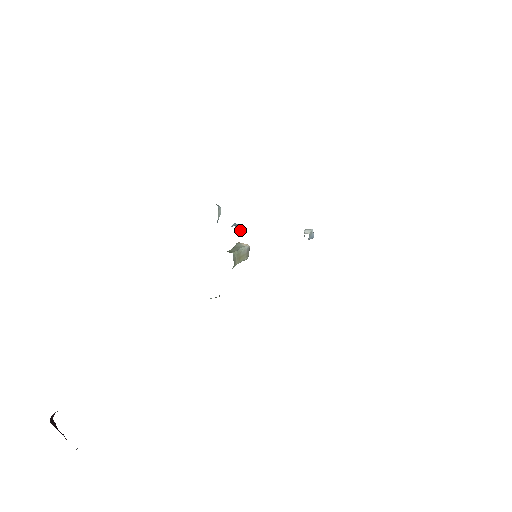
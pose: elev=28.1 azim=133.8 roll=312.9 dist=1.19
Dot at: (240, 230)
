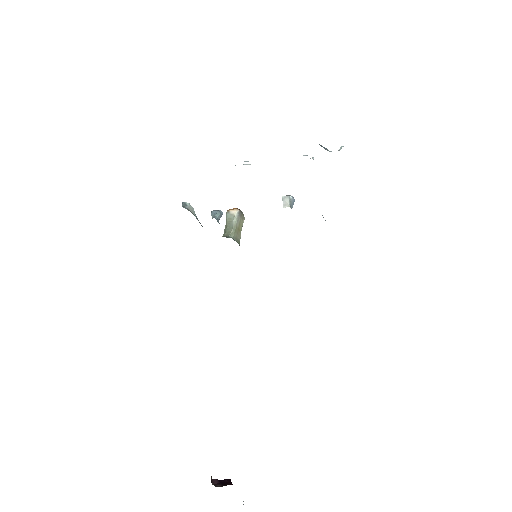
Dot at: (221, 213)
